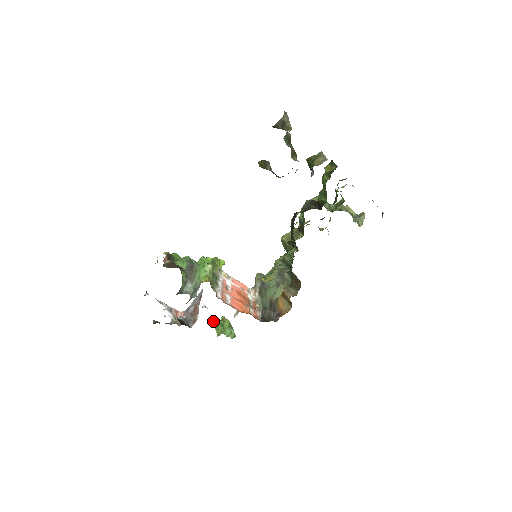
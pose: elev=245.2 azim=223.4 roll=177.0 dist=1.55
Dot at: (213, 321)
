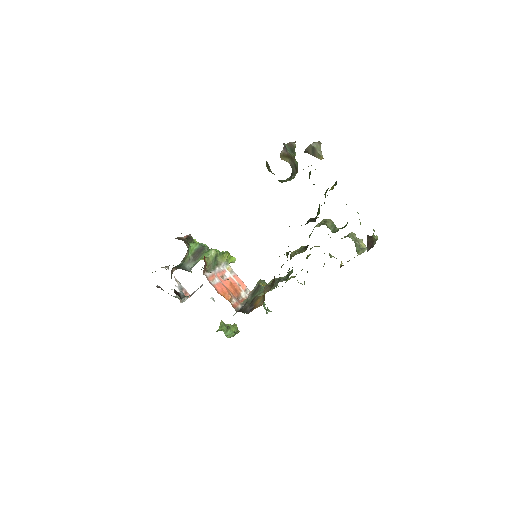
Dot at: (221, 320)
